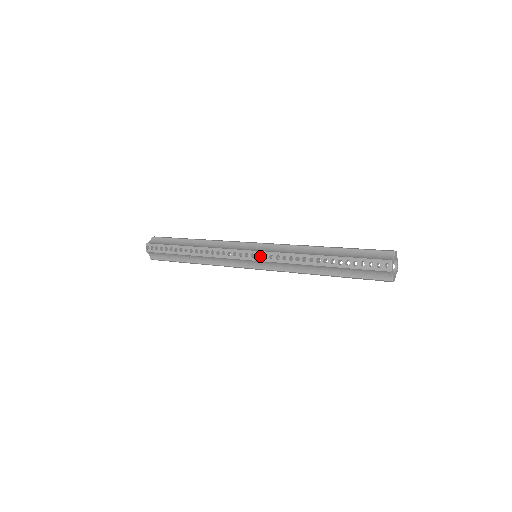
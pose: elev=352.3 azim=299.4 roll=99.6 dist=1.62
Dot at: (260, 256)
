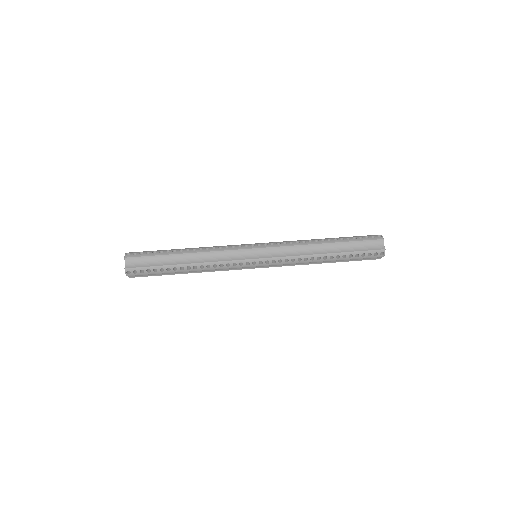
Dot at: occluded
